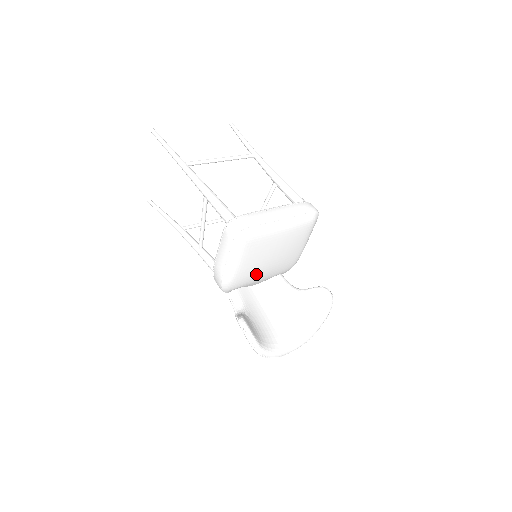
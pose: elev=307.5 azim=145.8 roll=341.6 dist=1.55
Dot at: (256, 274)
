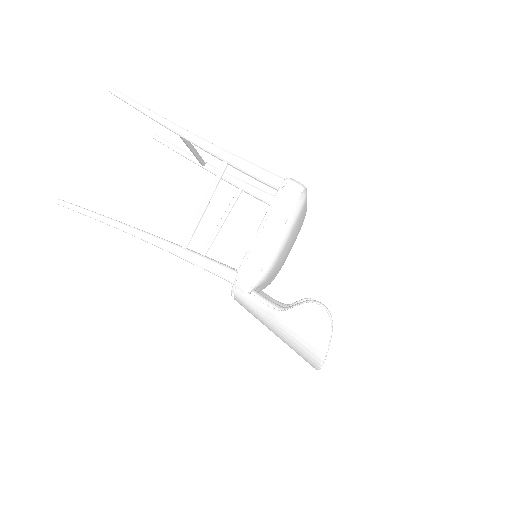
Dot at: (278, 266)
